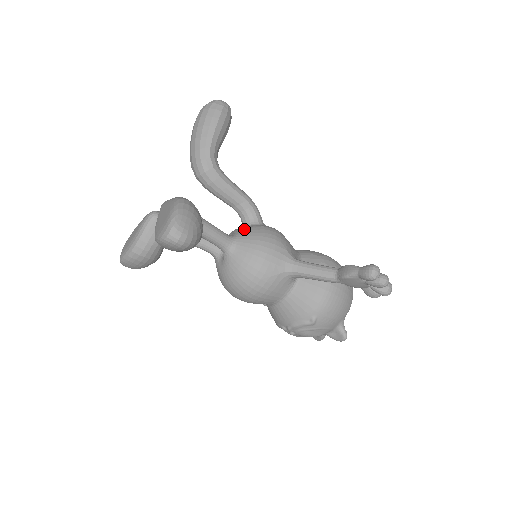
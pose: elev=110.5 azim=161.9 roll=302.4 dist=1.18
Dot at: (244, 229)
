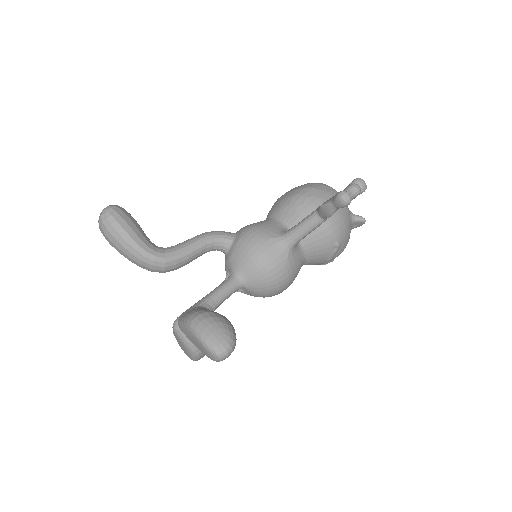
Dot at: (231, 259)
